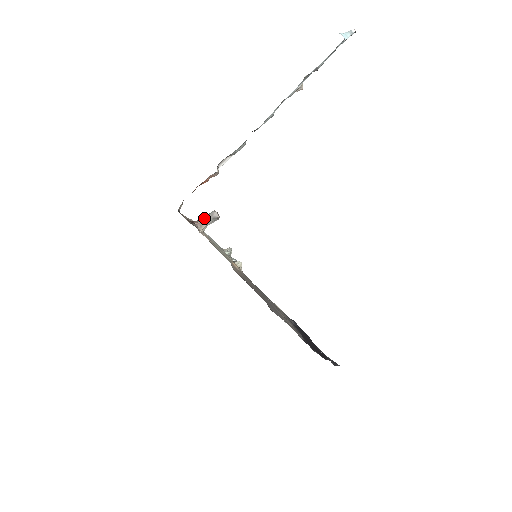
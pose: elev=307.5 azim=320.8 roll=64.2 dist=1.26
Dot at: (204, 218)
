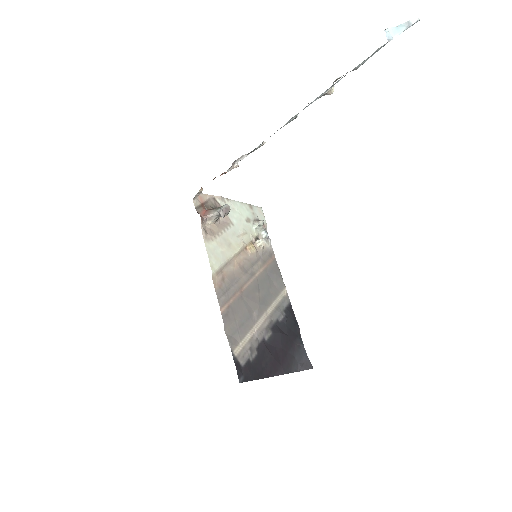
Dot at: (215, 210)
